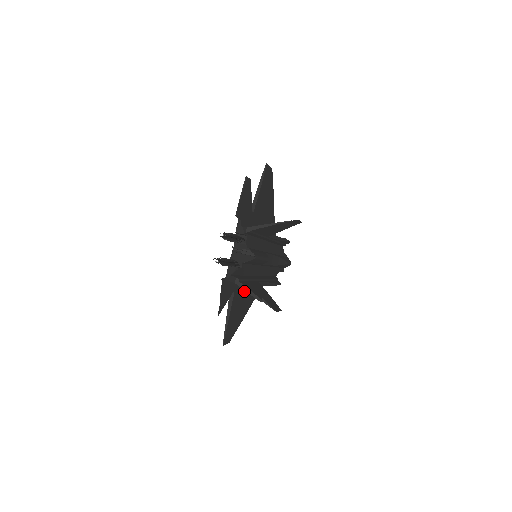
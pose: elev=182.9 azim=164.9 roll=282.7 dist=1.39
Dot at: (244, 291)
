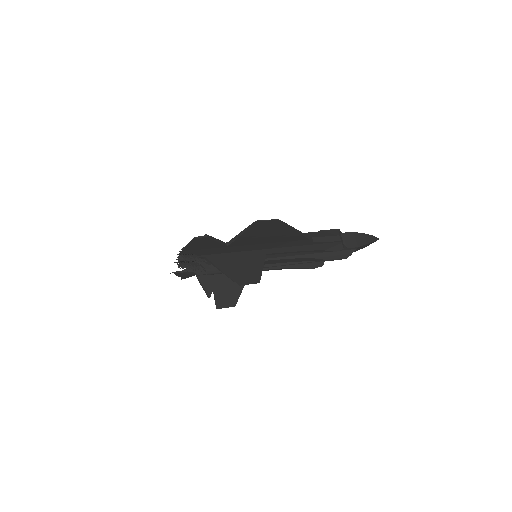
Dot at: occluded
